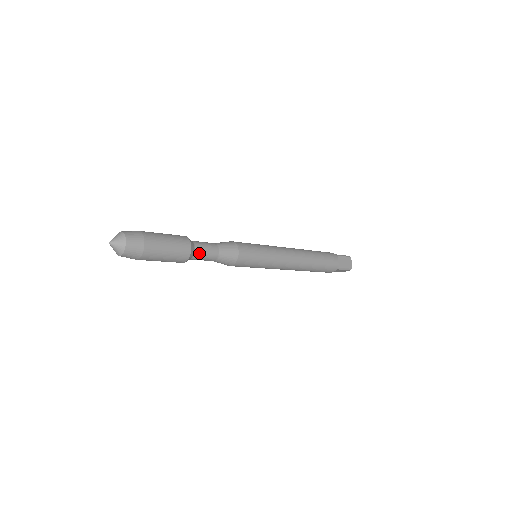
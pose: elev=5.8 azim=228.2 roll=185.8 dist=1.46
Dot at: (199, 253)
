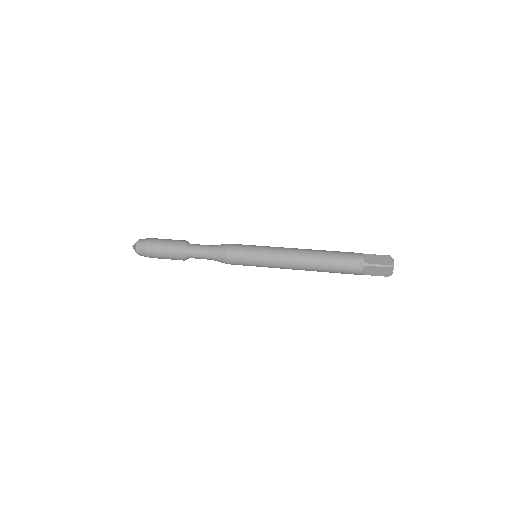
Dot at: (192, 249)
